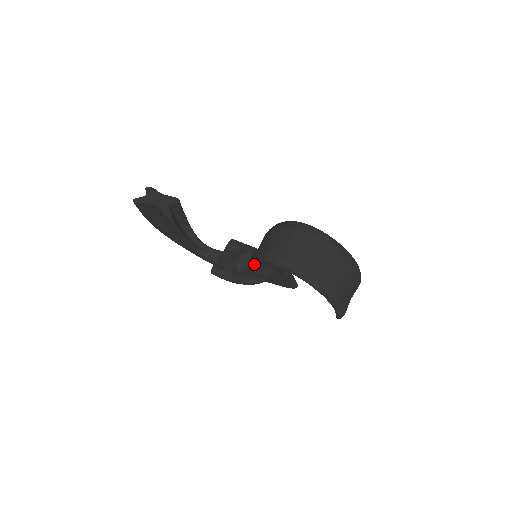
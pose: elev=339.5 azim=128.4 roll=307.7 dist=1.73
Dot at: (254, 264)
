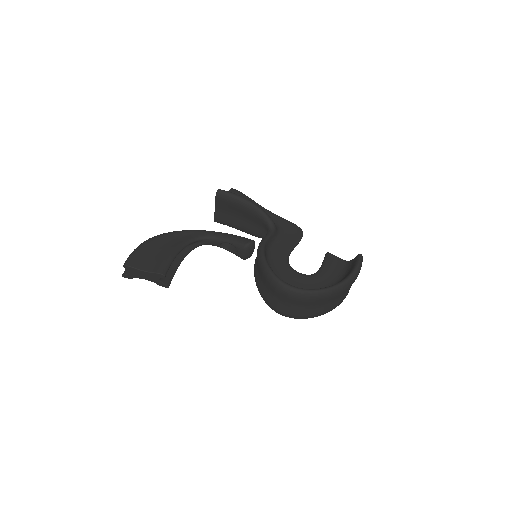
Dot at: occluded
